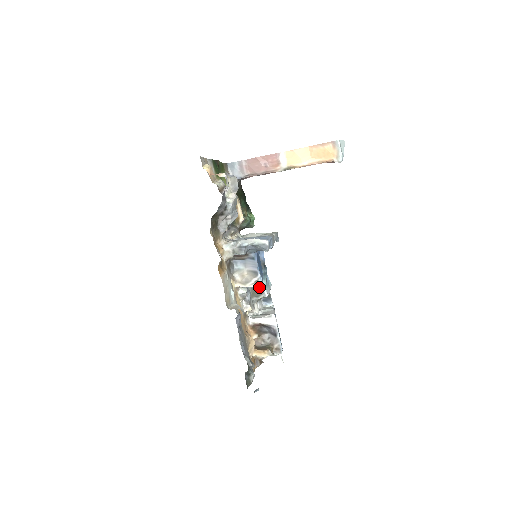
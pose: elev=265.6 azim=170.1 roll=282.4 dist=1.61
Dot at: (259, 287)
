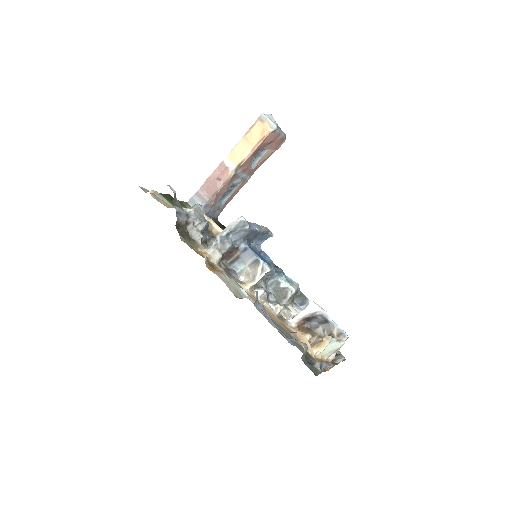
Dot at: (279, 285)
